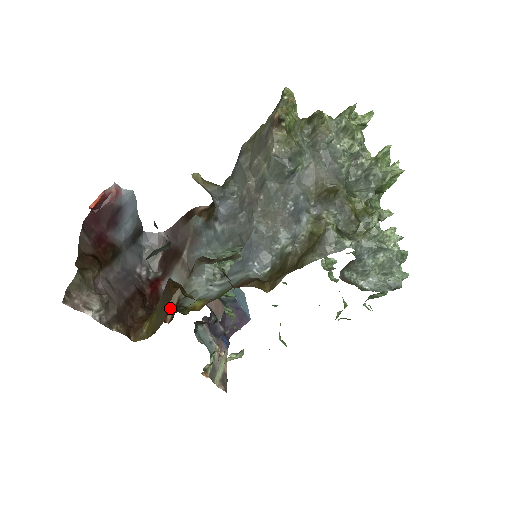
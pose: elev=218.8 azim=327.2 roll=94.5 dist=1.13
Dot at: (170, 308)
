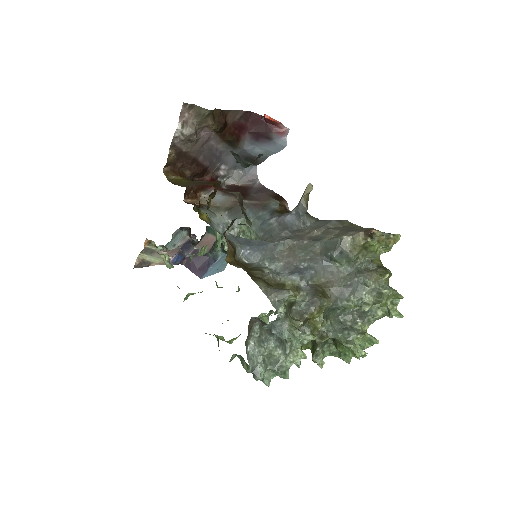
Dot at: (197, 201)
